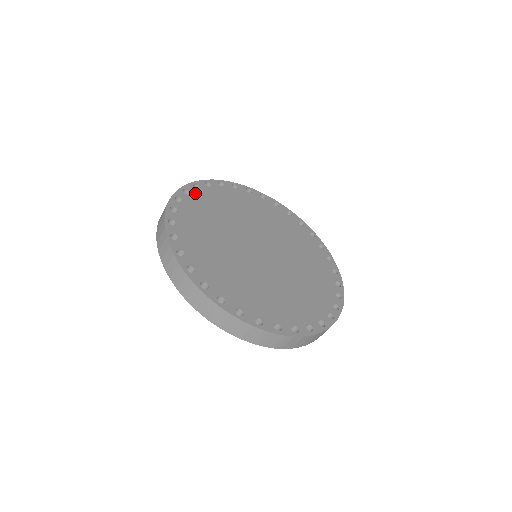
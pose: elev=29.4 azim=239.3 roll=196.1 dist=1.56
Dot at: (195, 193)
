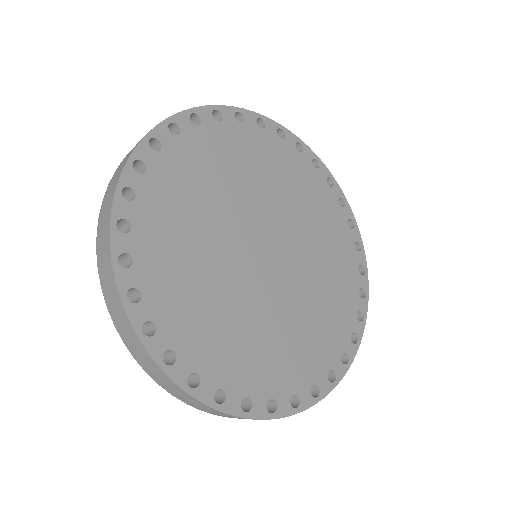
Dot at: (155, 163)
